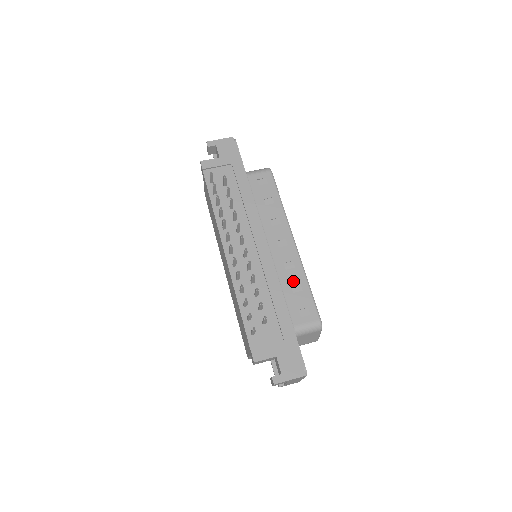
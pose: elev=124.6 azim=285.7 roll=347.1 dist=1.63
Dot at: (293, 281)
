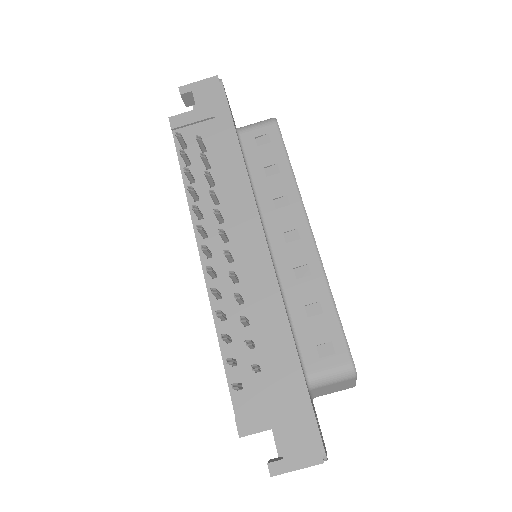
Dot at: (308, 297)
